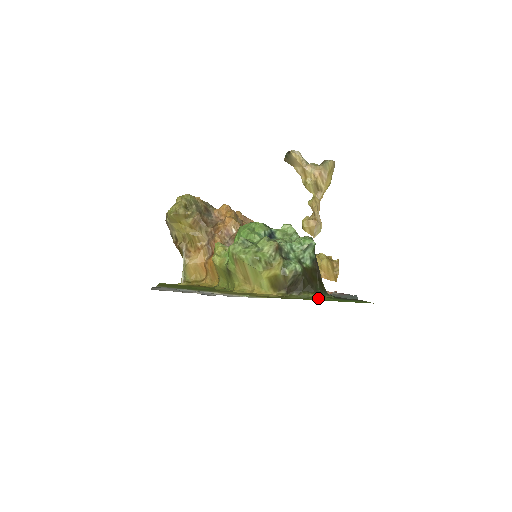
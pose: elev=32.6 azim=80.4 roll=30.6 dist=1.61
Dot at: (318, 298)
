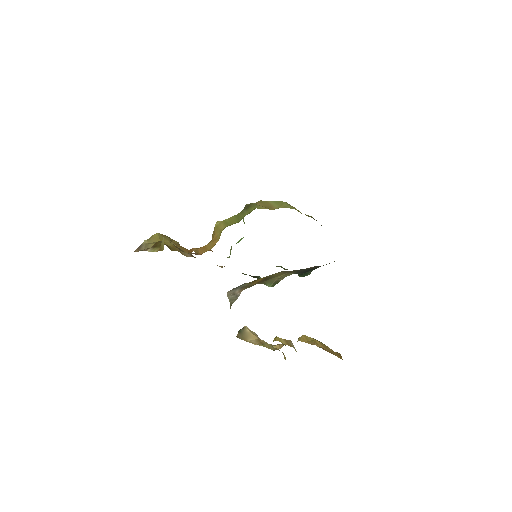
Dot at: occluded
